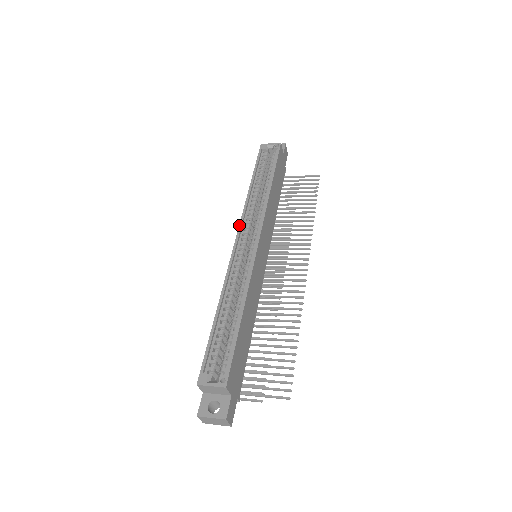
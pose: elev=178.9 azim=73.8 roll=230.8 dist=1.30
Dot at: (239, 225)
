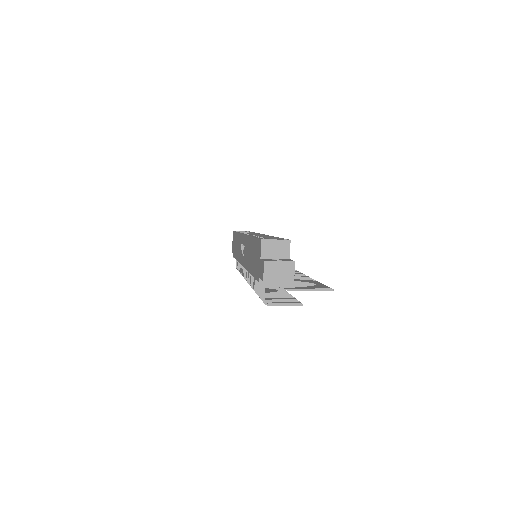
Dot at: (241, 233)
